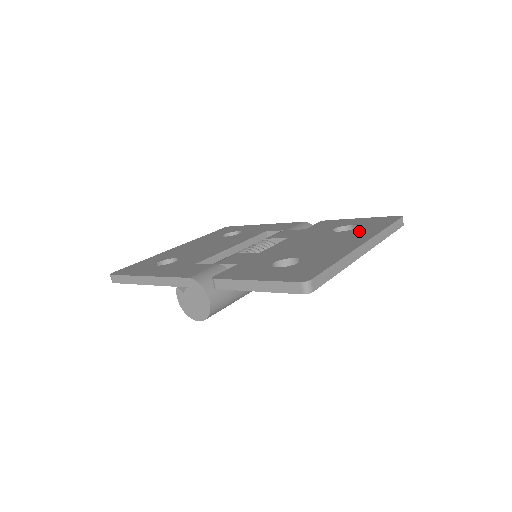
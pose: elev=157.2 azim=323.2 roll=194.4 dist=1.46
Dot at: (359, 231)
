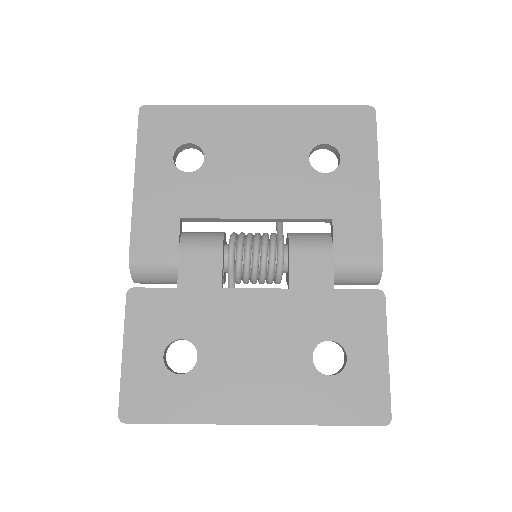
Dot at: (309, 391)
